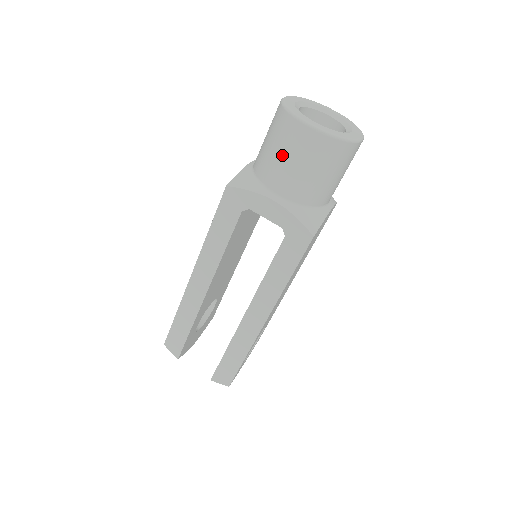
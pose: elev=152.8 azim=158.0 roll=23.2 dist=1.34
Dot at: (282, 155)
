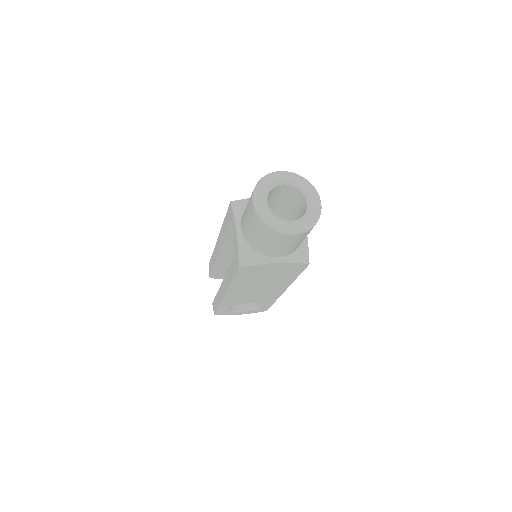
Dot at: (247, 207)
